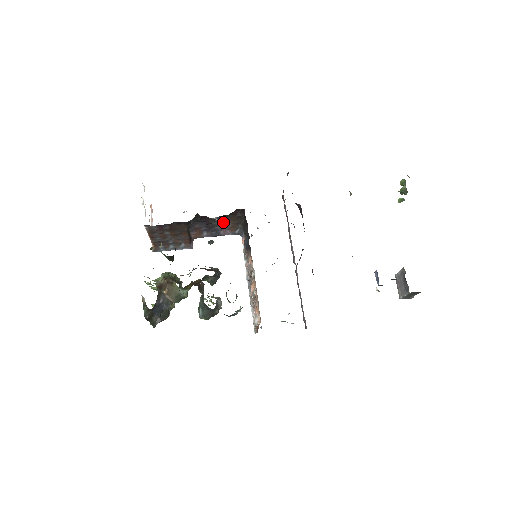
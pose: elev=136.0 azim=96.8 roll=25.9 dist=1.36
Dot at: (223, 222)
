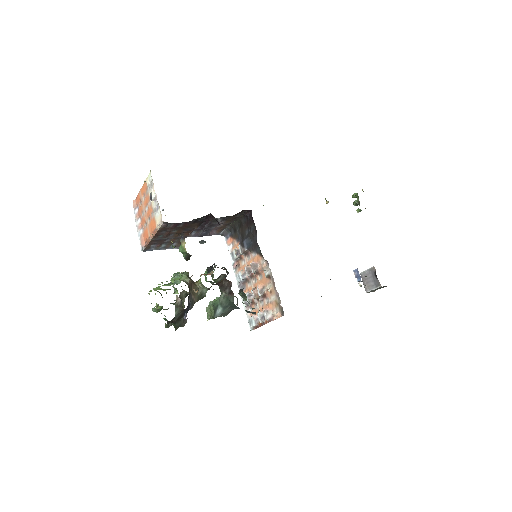
Dot at: occluded
